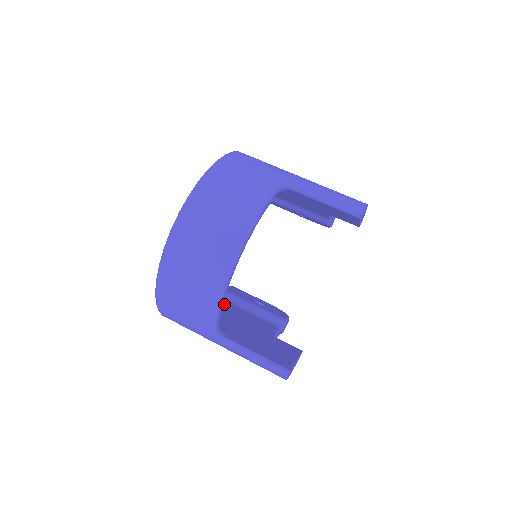
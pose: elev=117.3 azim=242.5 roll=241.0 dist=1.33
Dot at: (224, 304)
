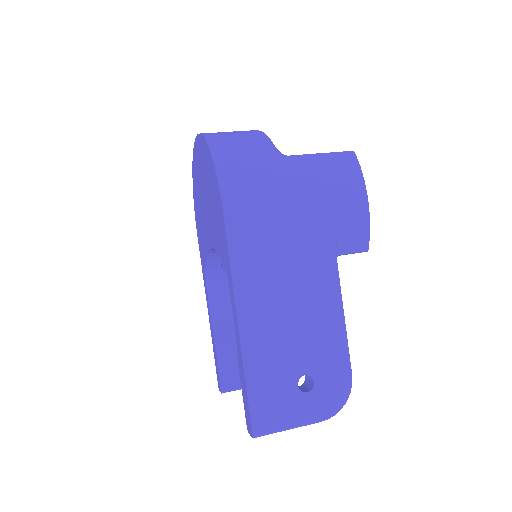
Dot at: occluded
